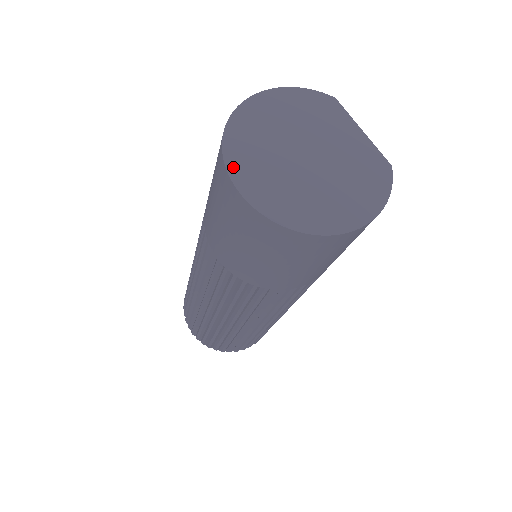
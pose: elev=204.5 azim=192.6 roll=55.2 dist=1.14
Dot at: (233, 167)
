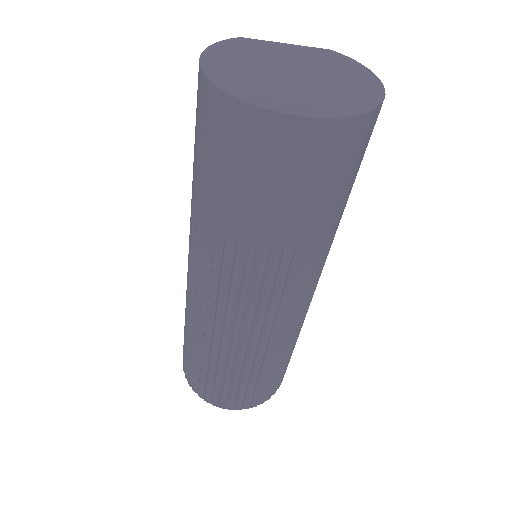
Dot at: (276, 107)
